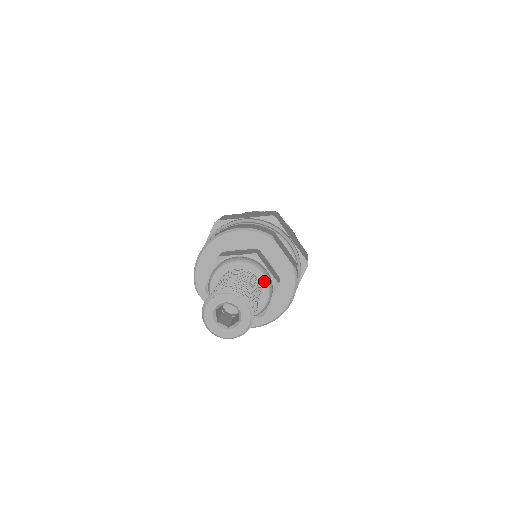
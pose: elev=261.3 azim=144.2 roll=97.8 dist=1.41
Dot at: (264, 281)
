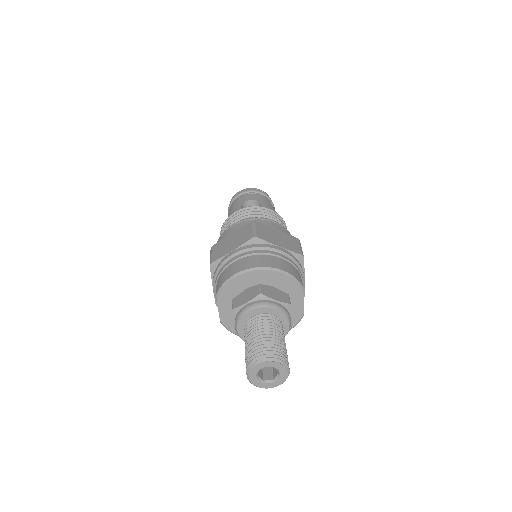
Dot at: (286, 329)
